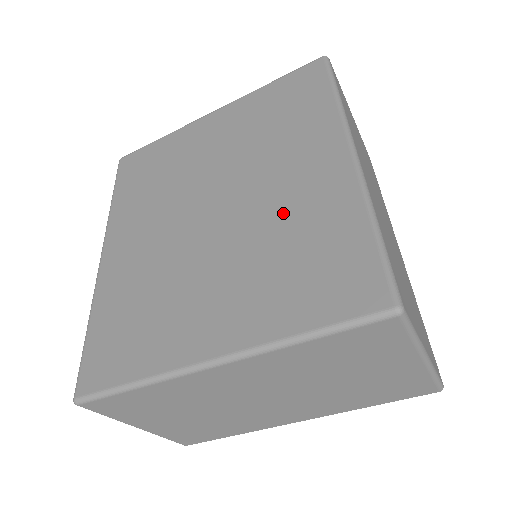
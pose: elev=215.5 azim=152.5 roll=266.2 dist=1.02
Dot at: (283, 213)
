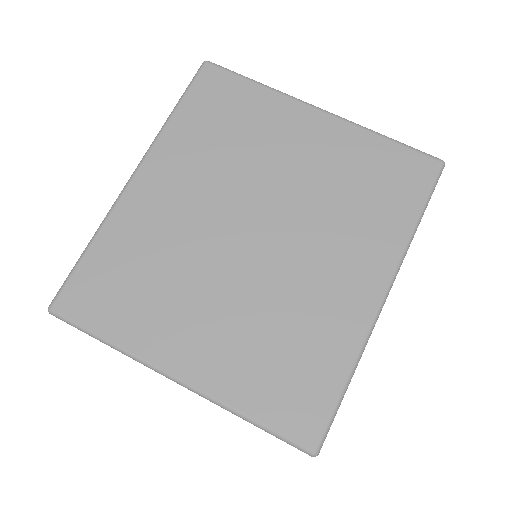
Dot at: (301, 300)
